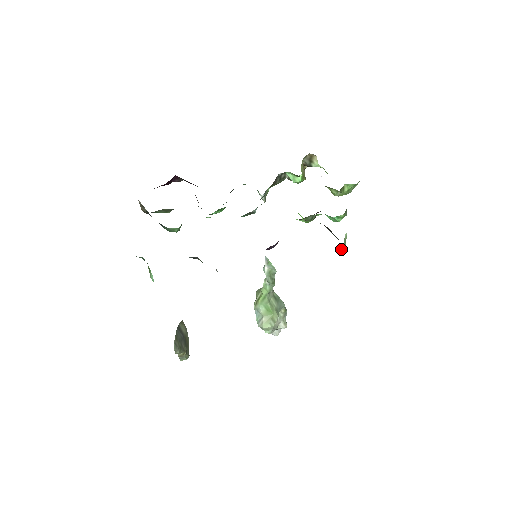
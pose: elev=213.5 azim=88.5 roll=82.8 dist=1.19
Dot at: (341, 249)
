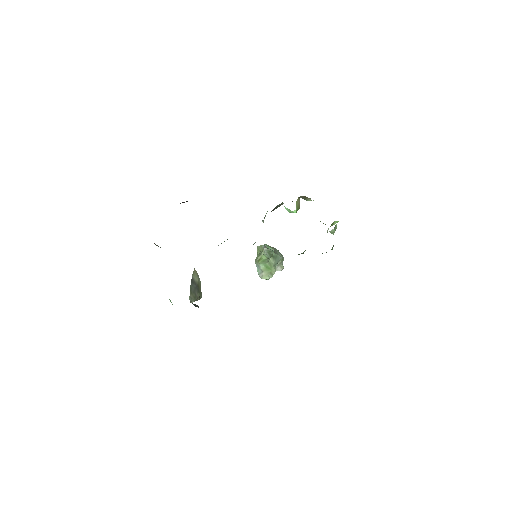
Dot at: (332, 231)
